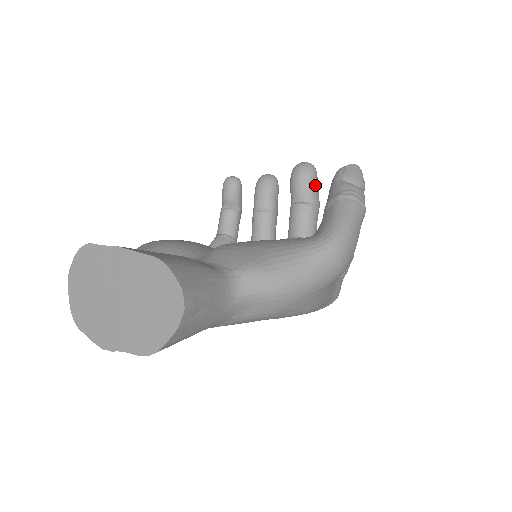
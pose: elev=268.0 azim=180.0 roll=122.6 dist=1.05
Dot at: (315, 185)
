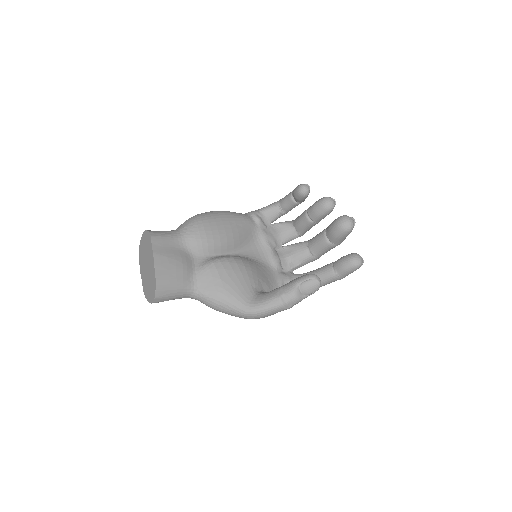
Dot at: (341, 238)
